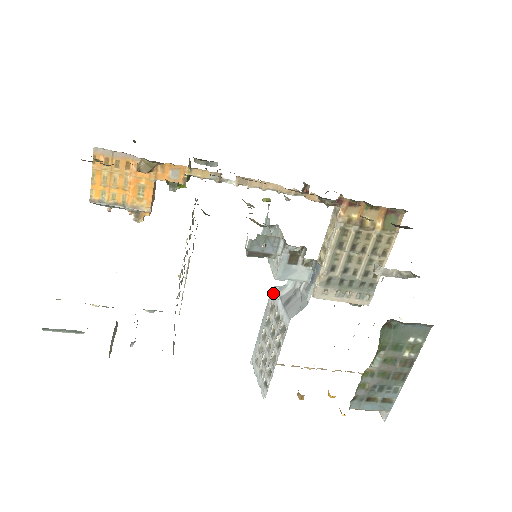
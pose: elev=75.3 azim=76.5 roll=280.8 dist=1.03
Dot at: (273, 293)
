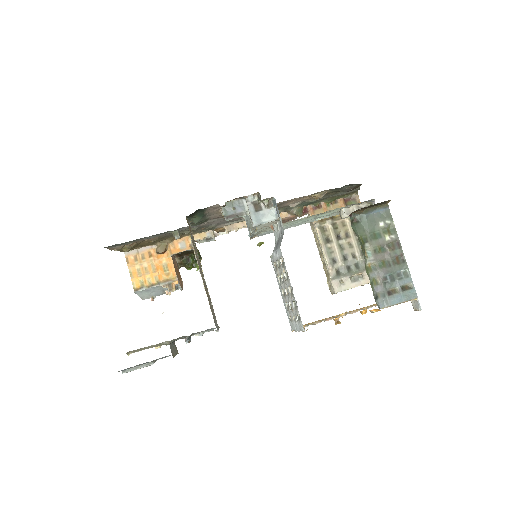
Dot at: (272, 258)
